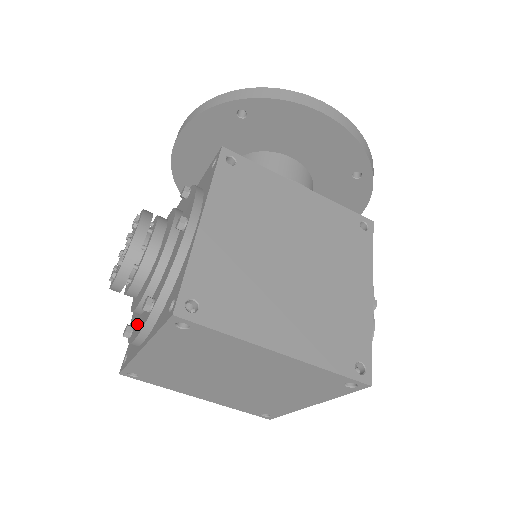
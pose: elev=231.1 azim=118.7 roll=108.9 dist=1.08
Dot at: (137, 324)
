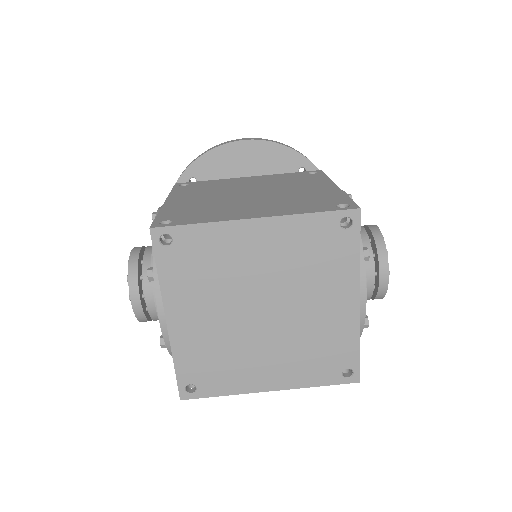
Dot at: occluded
